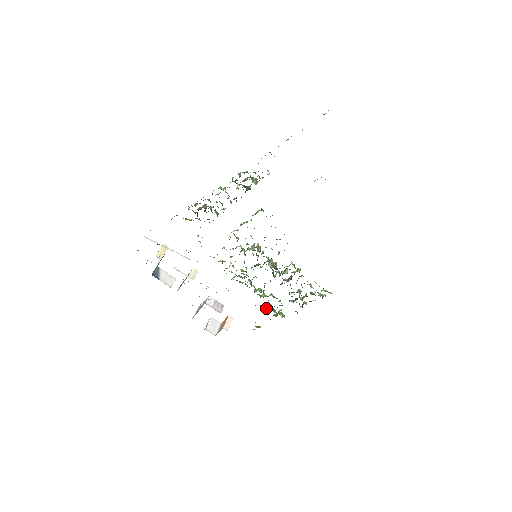
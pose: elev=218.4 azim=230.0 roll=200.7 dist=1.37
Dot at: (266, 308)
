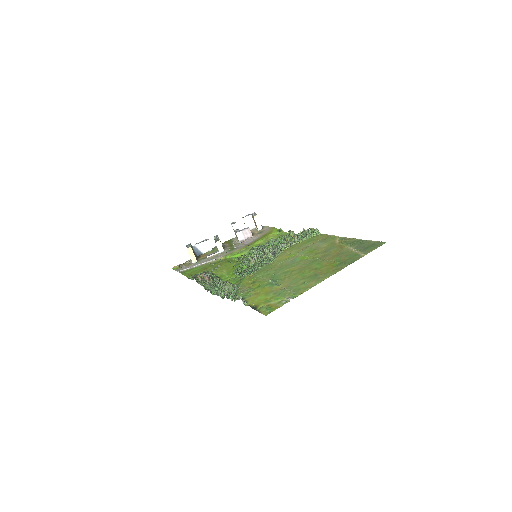
Dot at: occluded
